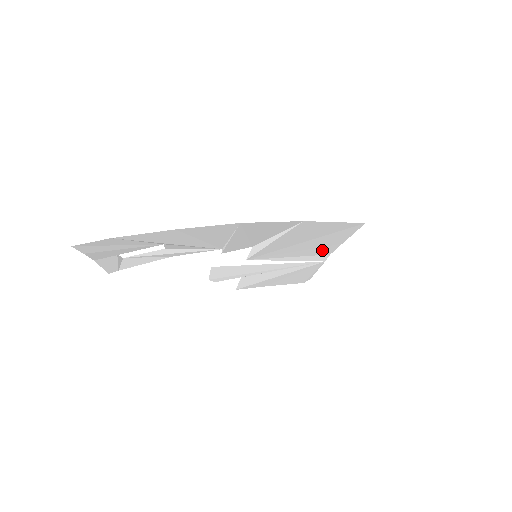
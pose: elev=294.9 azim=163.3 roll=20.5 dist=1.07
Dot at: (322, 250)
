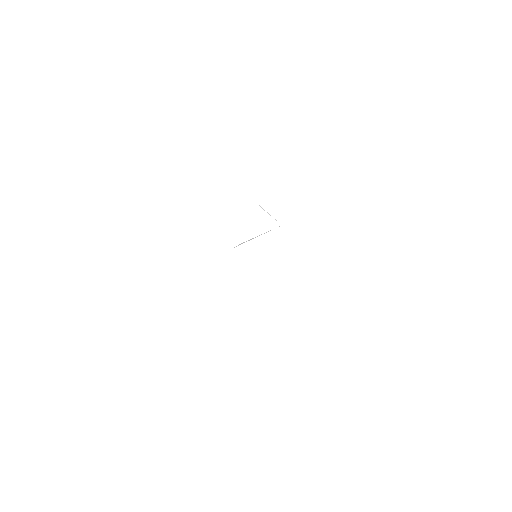
Dot at: occluded
